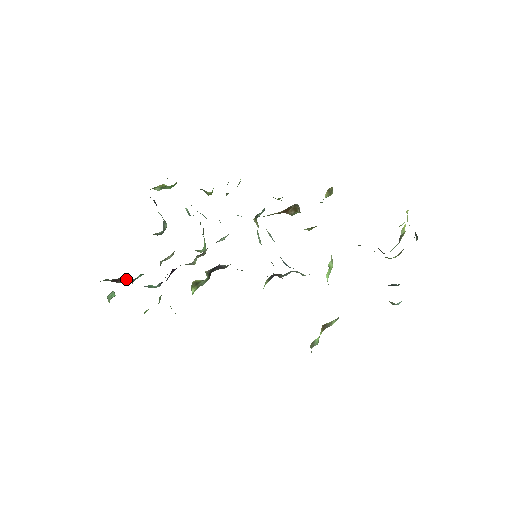
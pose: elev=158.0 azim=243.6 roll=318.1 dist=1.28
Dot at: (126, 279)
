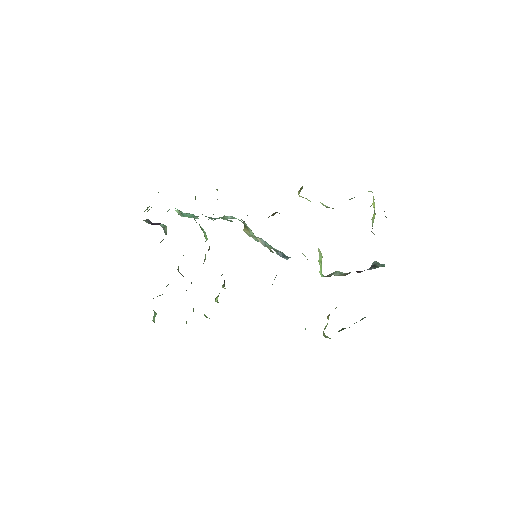
Dot at: occluded
